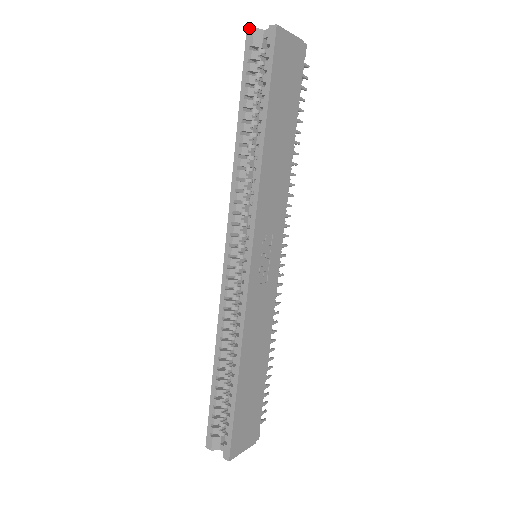
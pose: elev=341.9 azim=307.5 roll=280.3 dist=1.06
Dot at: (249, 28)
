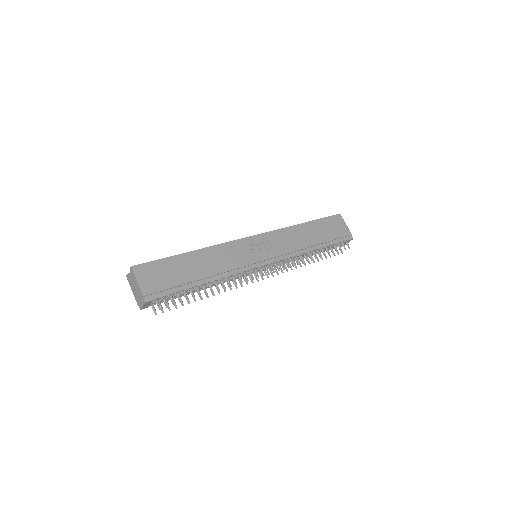
Dot at: occluded
